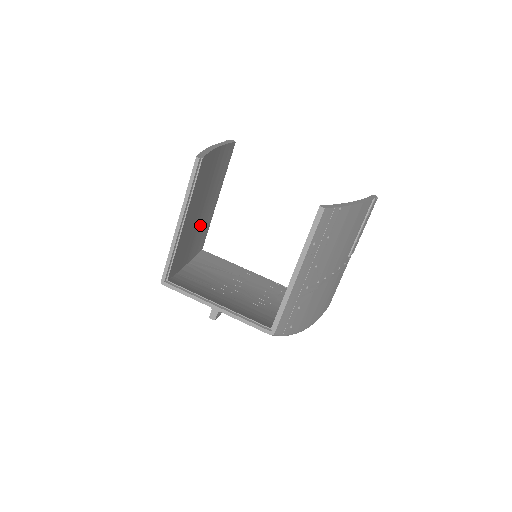
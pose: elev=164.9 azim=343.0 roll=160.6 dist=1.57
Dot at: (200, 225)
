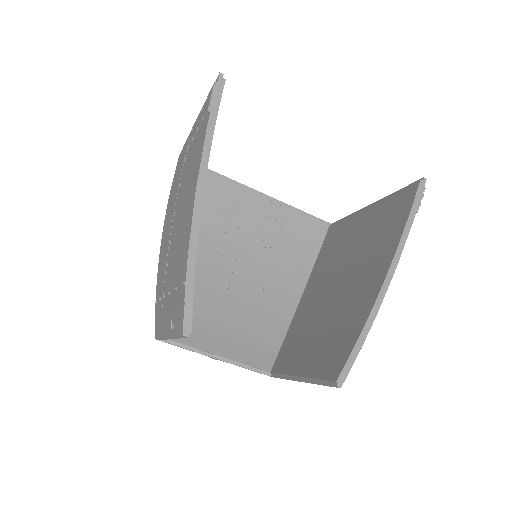
Dot at: occluded
